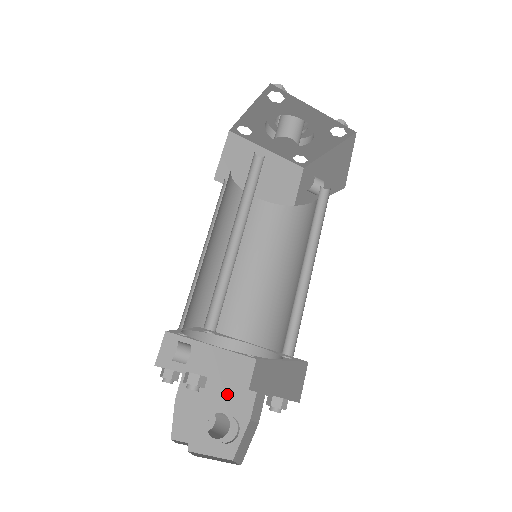
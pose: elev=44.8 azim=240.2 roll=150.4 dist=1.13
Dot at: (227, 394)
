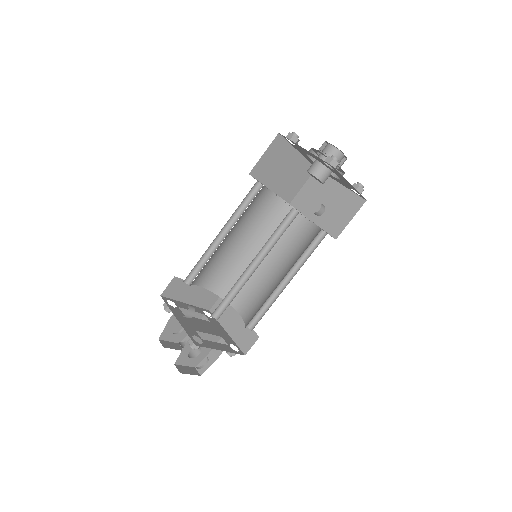
Dot at: (206, 338)
